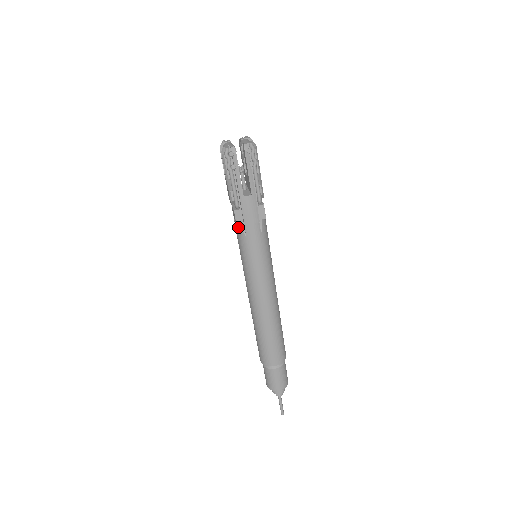
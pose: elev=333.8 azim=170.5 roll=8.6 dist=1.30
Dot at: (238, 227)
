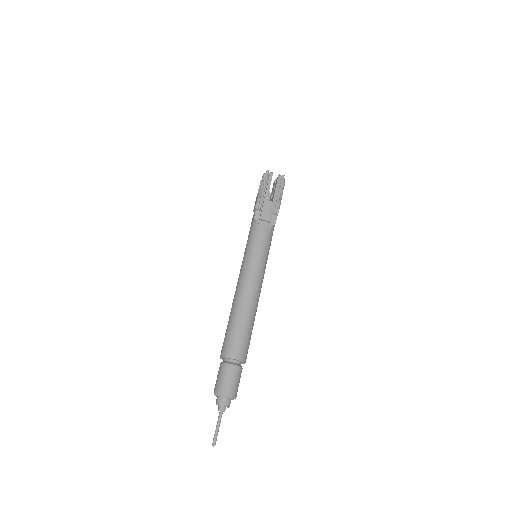
Dot at: (253, 224)
